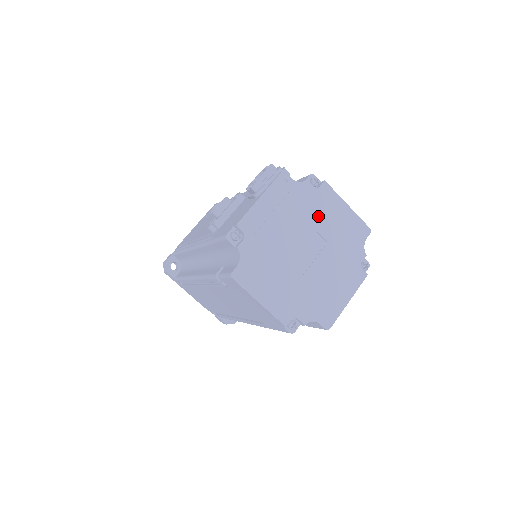
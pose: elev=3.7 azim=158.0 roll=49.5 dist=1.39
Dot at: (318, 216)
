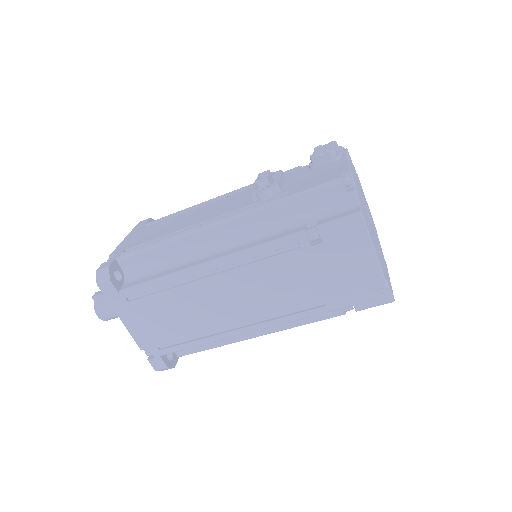
Dot at: (364, 199)
